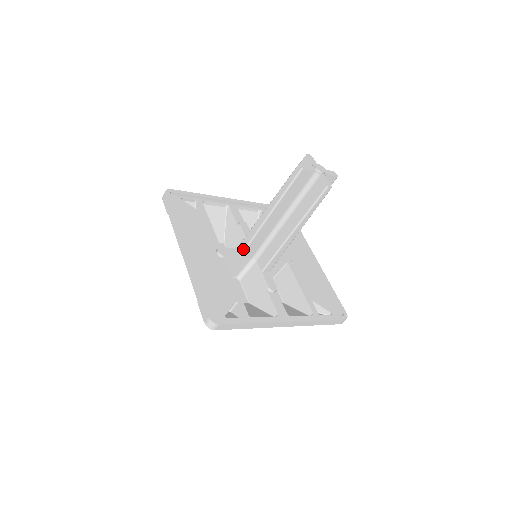
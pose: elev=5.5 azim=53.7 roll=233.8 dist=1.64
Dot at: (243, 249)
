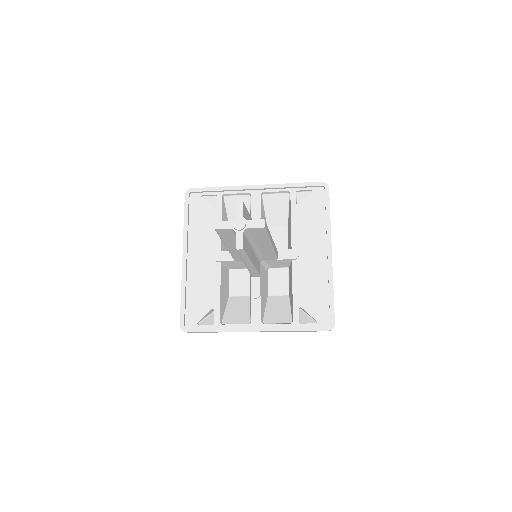
Dot at: (232, 257)
